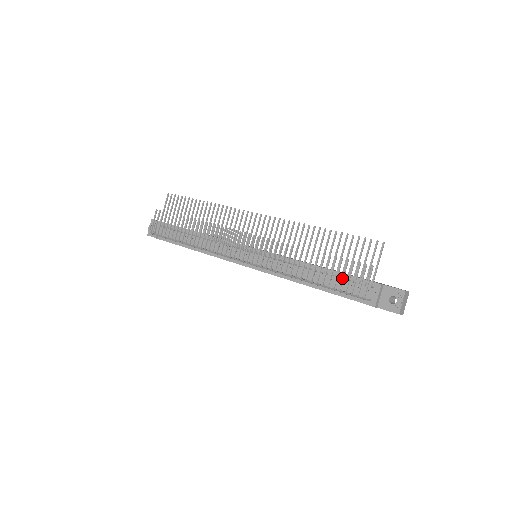
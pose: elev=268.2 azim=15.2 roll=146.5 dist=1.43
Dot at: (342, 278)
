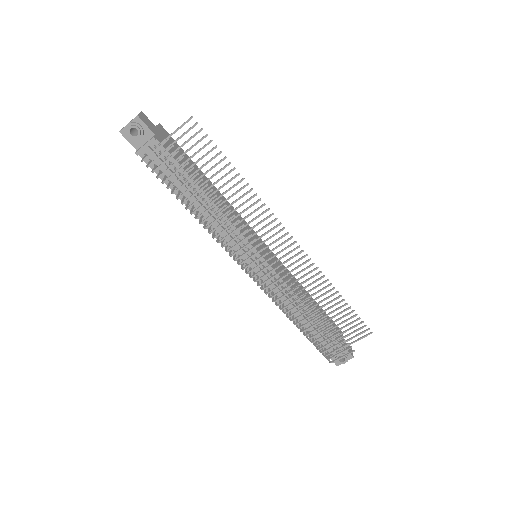
Dot at: (327, 345)
